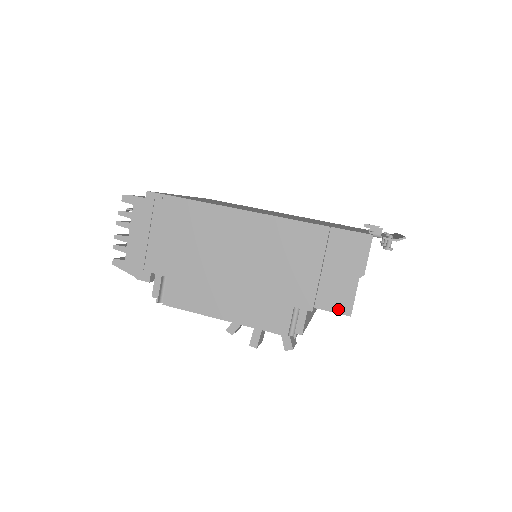
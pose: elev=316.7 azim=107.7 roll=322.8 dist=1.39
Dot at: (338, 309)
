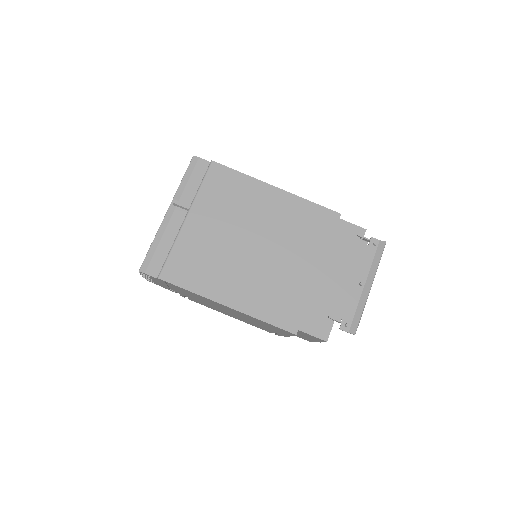
Dot at: occluded
